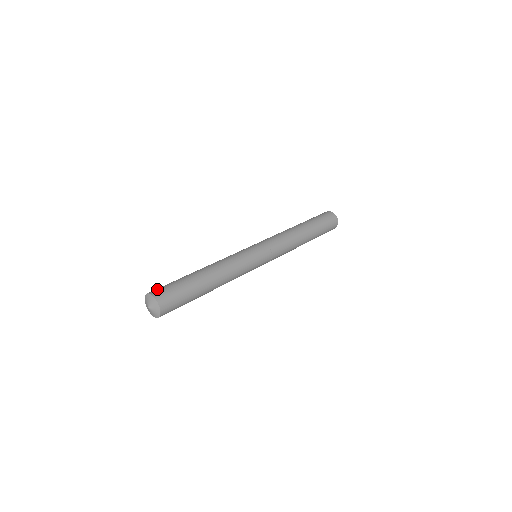
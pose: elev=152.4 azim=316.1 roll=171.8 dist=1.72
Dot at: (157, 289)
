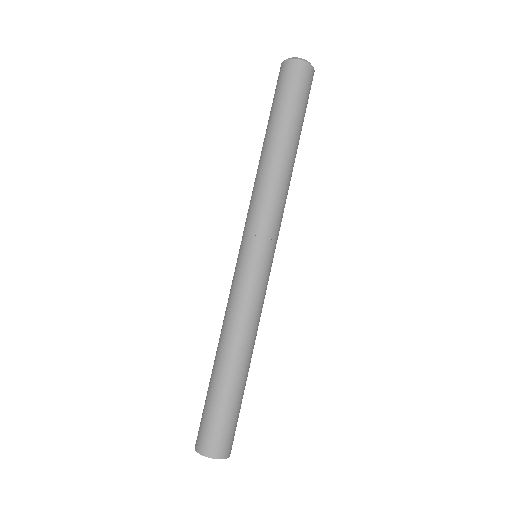
Dot at: (205, 441)
